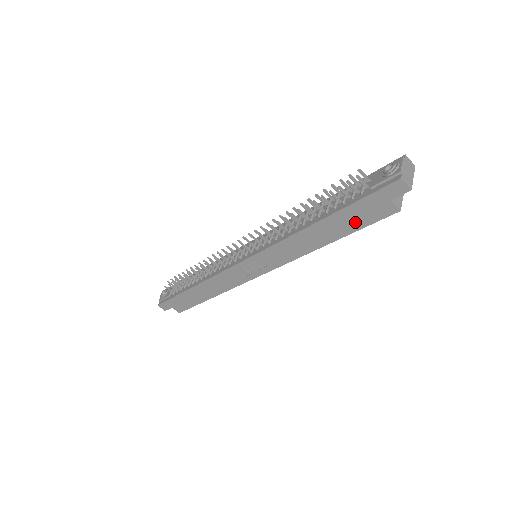
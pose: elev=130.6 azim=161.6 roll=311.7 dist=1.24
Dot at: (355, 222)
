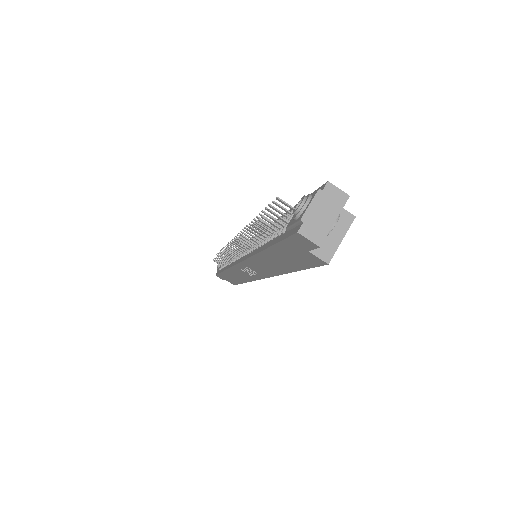
Dot at: (294, 261)
